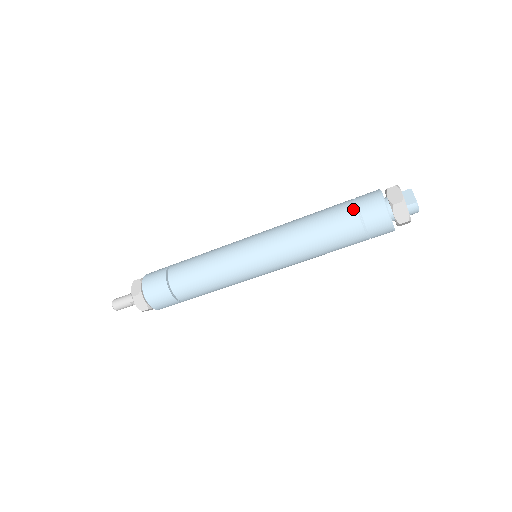
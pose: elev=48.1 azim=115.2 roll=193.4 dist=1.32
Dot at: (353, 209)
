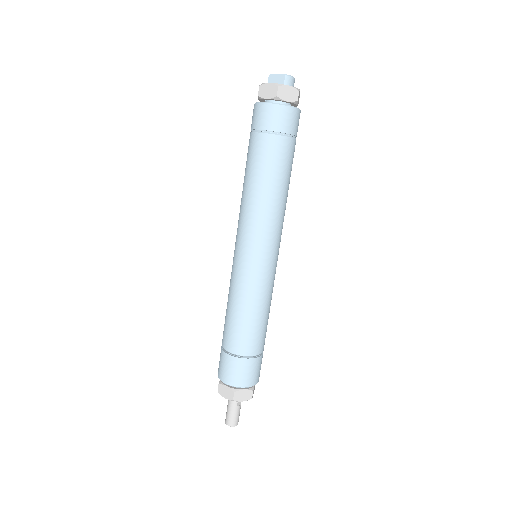
Dot at: (261, 137)
